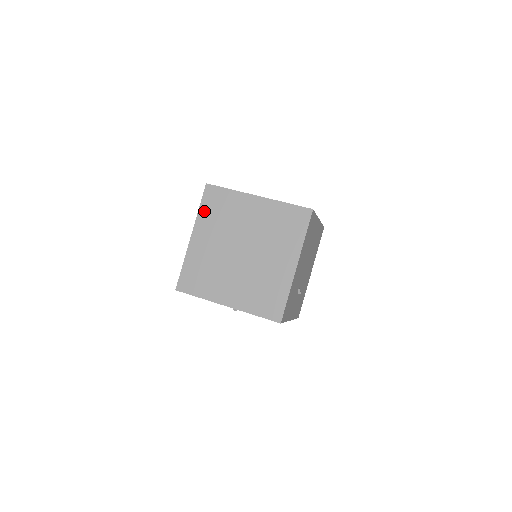
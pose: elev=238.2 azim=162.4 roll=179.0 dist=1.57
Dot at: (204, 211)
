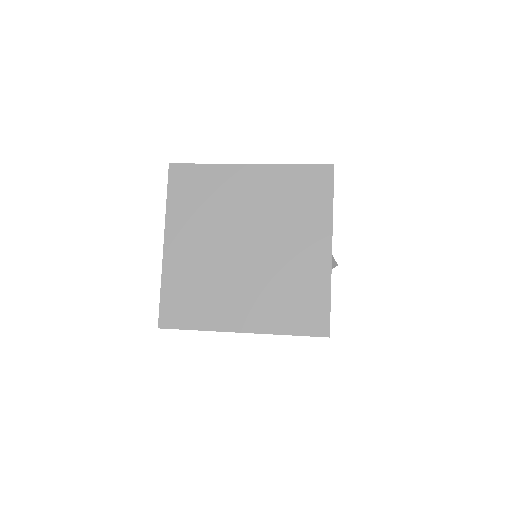
Dot at: (292, 173)
